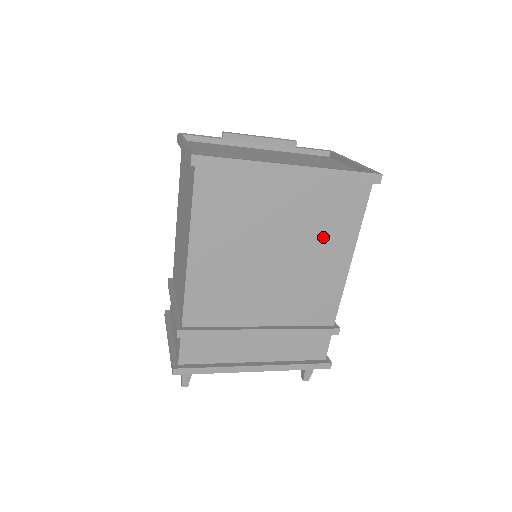
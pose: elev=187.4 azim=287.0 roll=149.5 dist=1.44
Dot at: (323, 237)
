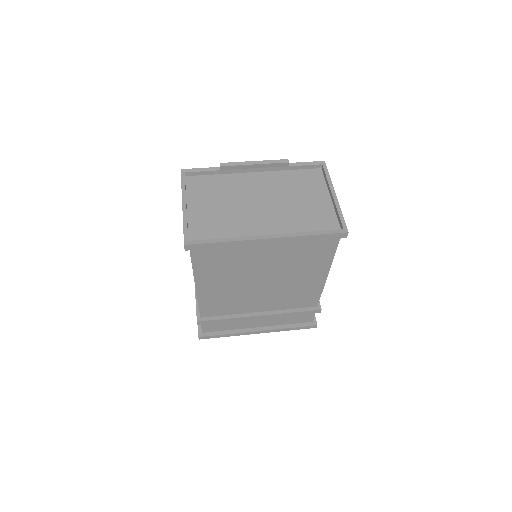
Dot at: (301, 267)
